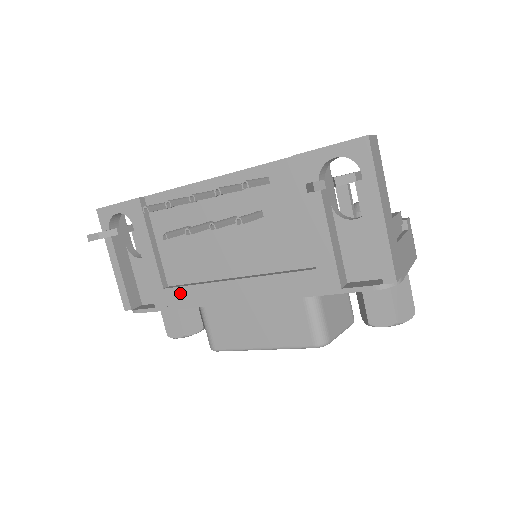
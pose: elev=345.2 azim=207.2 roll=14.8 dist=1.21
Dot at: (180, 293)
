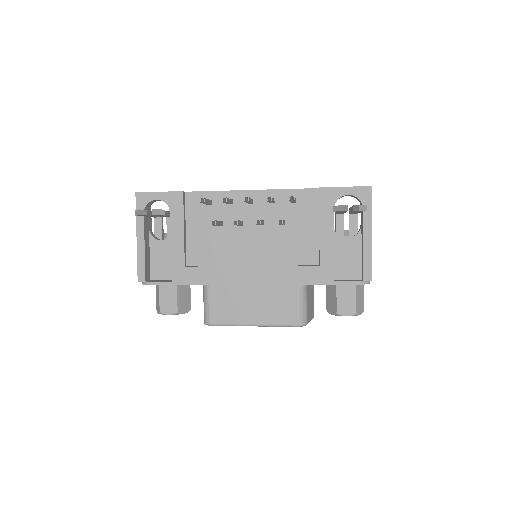
Dot at: (200, 272)
